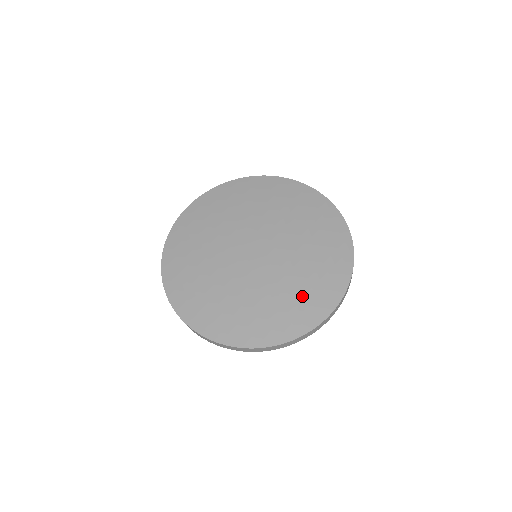
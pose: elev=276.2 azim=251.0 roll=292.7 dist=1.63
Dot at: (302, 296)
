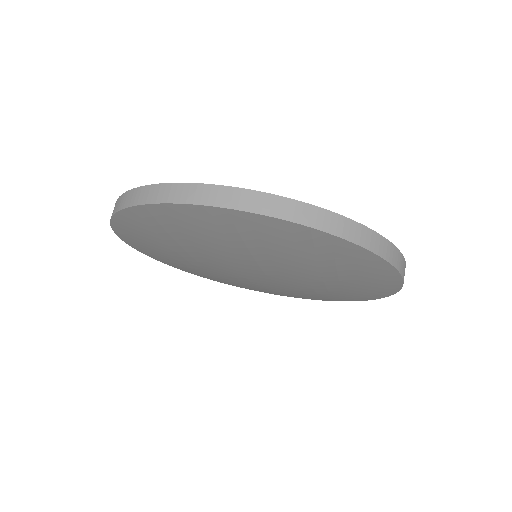
Dot at: occluded
